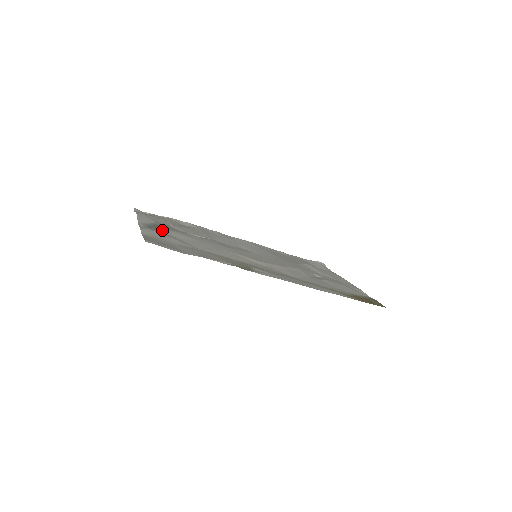
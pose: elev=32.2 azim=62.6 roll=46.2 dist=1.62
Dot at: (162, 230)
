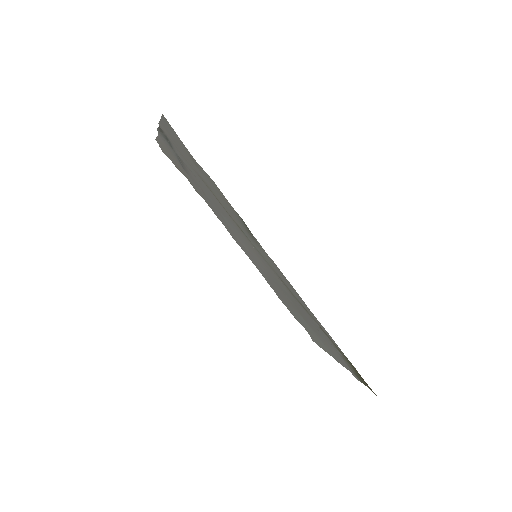
Dot at: (177, 154)
